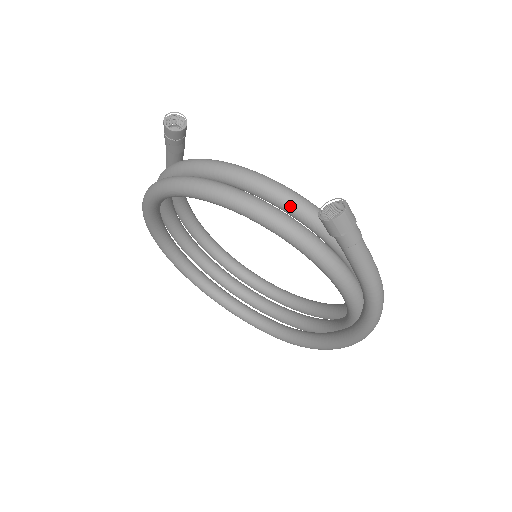
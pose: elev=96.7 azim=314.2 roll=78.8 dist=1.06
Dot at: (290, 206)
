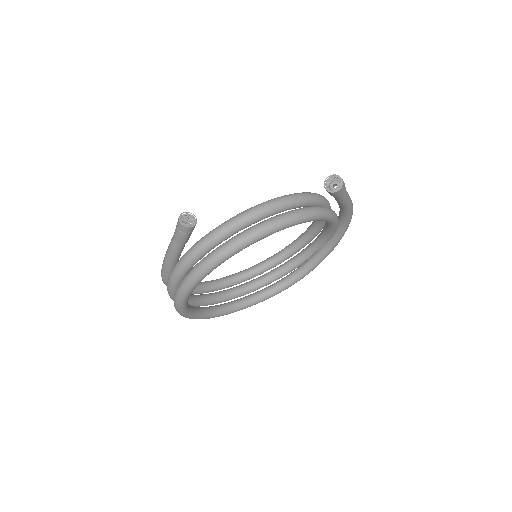
Dot at: (295, 204)
